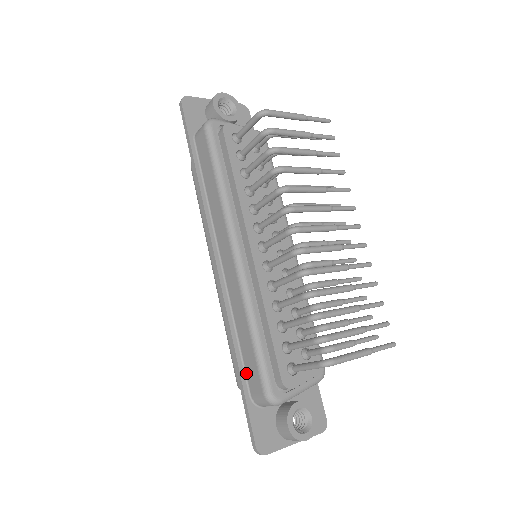
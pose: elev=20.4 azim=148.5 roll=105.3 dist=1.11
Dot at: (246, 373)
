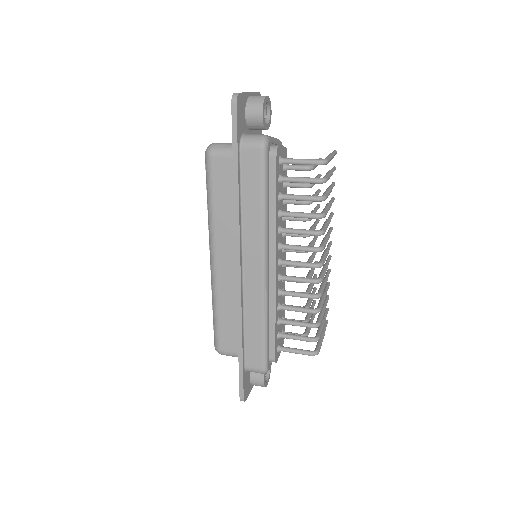
Dot at: (245, 352)
